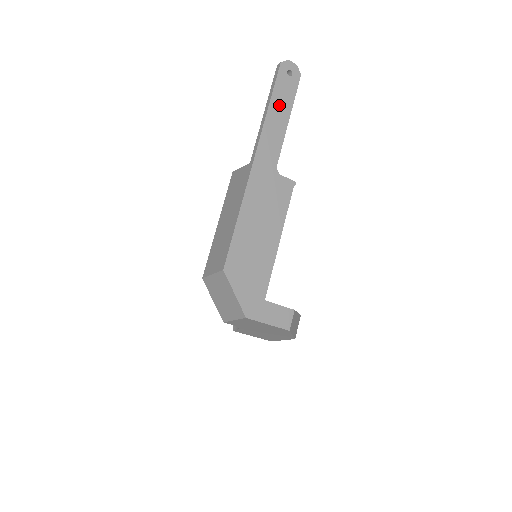
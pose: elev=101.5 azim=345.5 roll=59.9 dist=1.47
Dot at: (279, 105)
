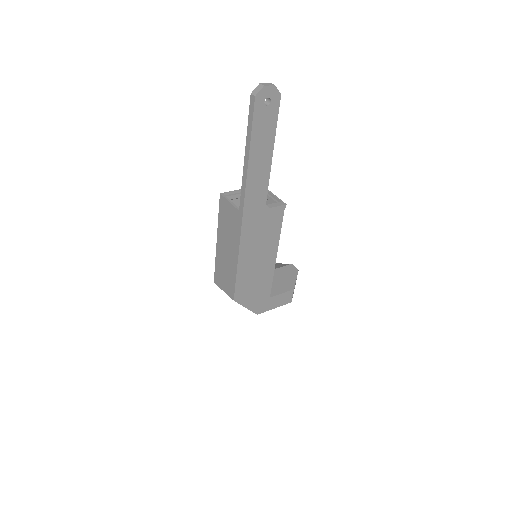
Dot at: (260, 145)
